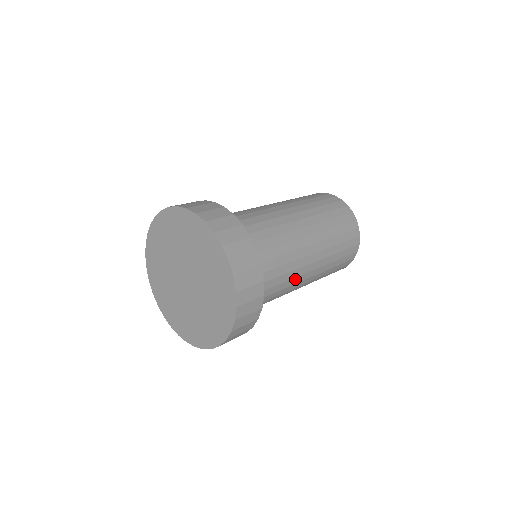
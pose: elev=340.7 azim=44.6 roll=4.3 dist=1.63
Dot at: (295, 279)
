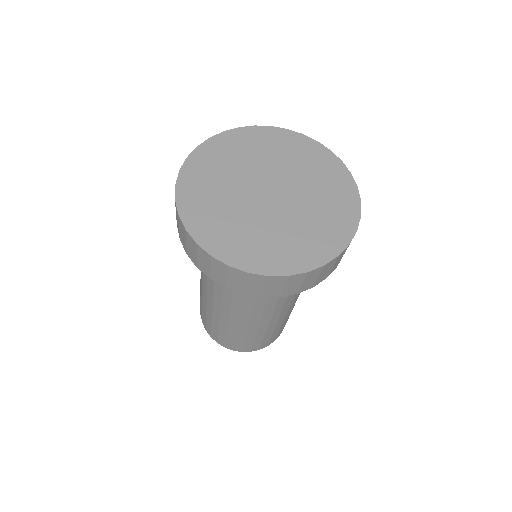
Dot at: (272, 309)
